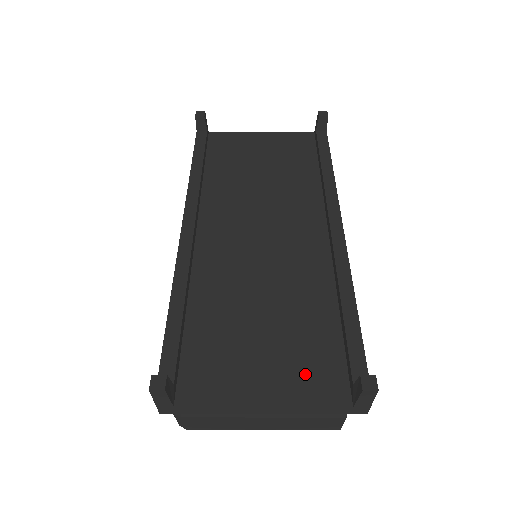
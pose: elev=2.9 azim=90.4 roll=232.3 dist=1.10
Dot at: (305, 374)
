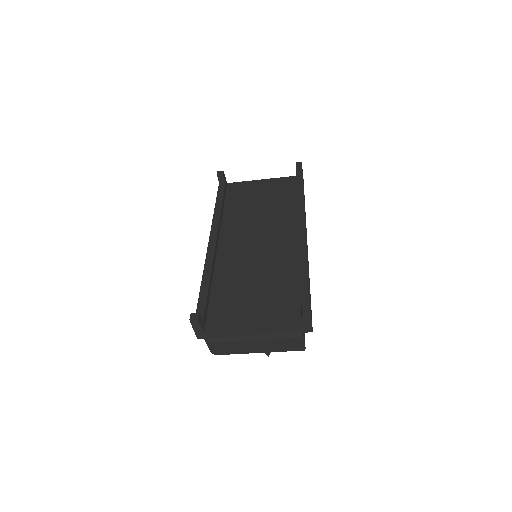
Dot at: (277, 313)
